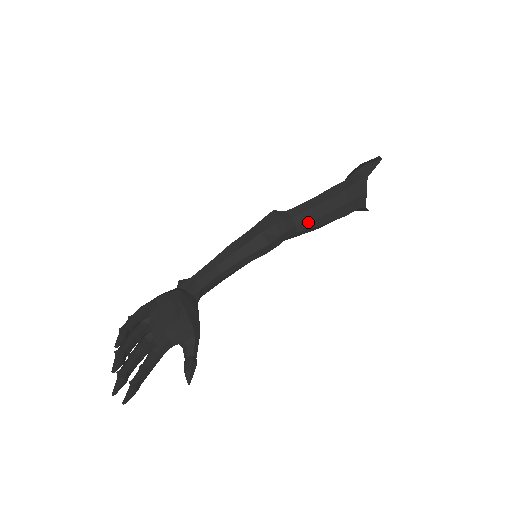
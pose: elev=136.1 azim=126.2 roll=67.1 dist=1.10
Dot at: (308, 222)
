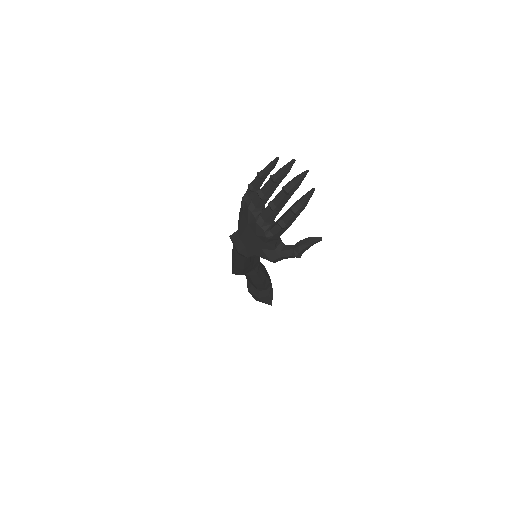
Dot at: (260, 265)
